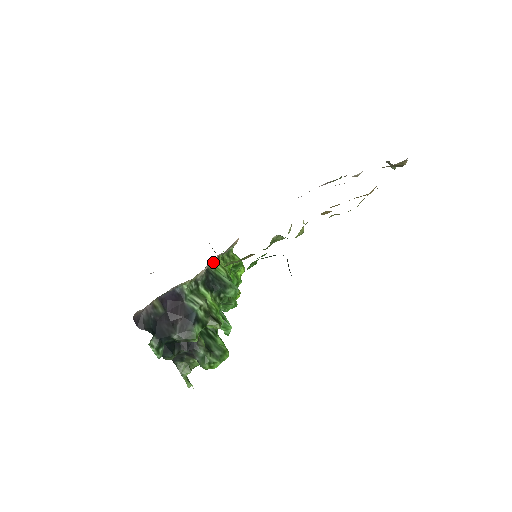
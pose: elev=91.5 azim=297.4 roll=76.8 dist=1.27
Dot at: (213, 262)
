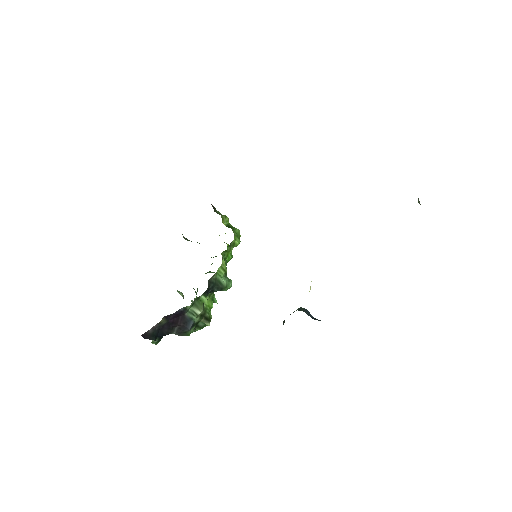
Dot at: occluded
